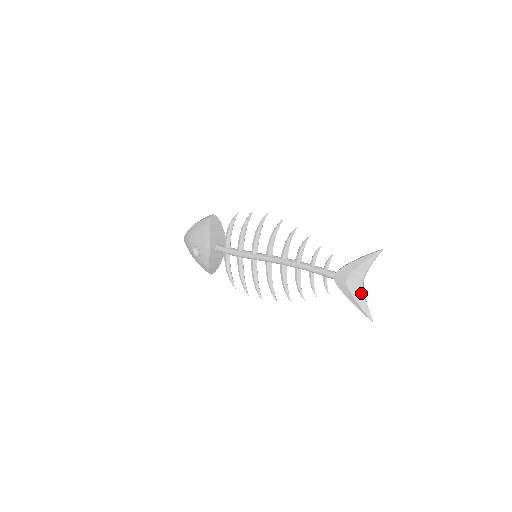
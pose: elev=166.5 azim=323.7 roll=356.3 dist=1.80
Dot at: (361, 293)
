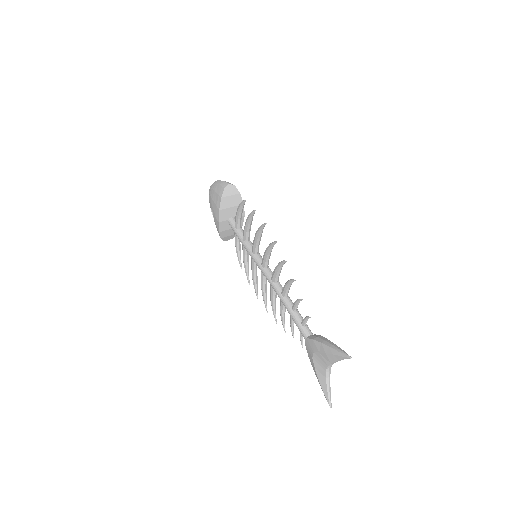
Dot at: (324, 376)
